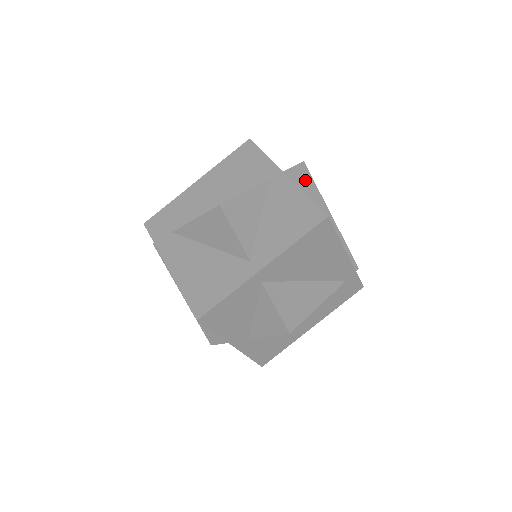
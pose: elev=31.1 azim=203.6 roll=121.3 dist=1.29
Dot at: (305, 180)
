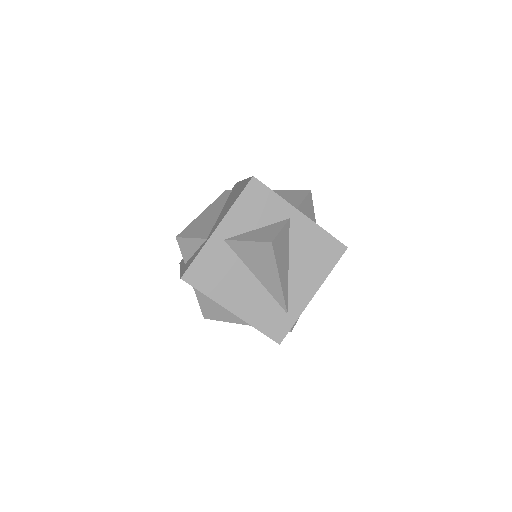
Dot at: occluded
